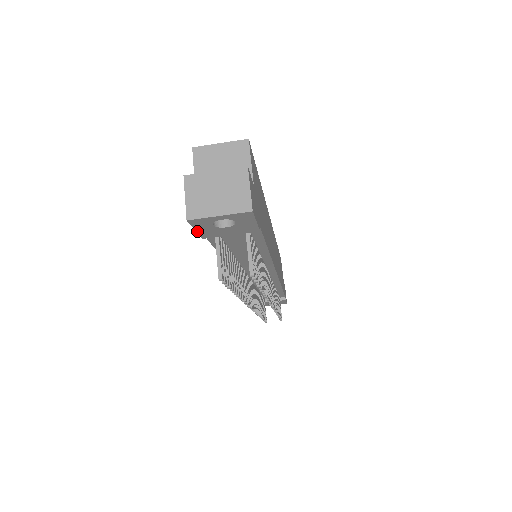
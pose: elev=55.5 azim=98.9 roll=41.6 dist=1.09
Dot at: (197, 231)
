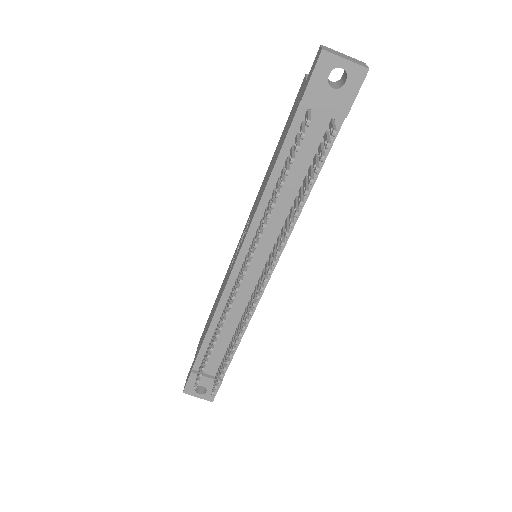
Dot at: (310, 79)
